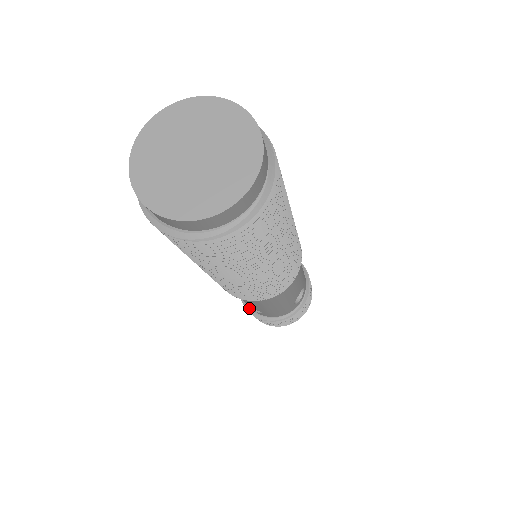
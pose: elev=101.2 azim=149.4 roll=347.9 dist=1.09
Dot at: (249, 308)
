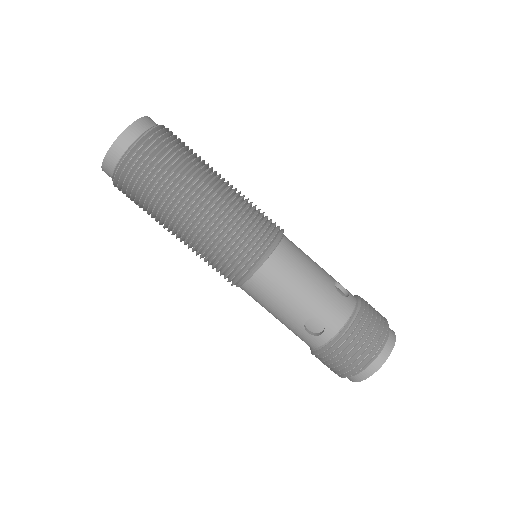
Dot at: (324, 348)
